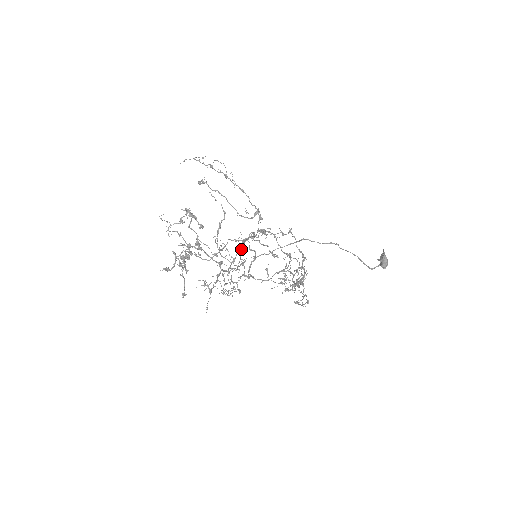
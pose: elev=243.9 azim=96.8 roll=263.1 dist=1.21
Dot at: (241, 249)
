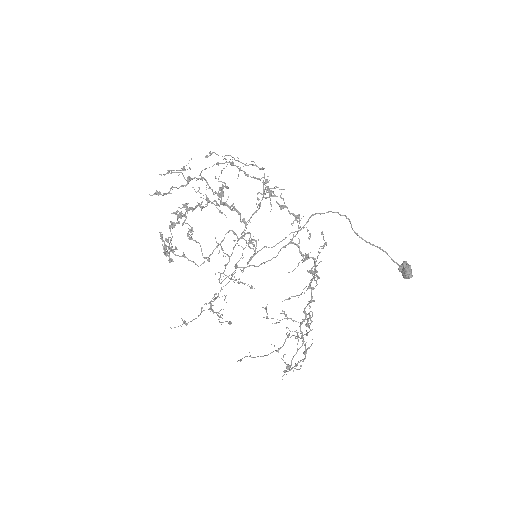
Dot at: (240, 237)
